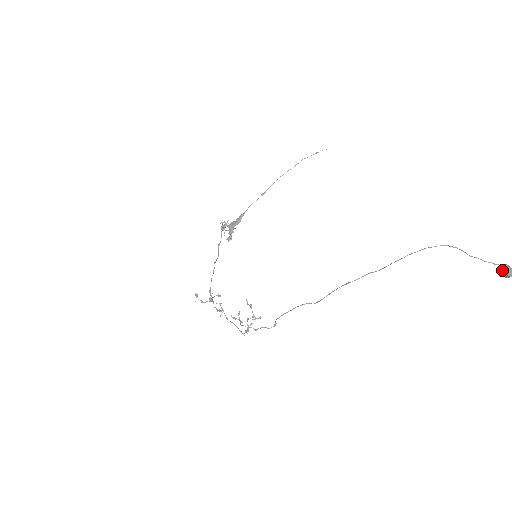
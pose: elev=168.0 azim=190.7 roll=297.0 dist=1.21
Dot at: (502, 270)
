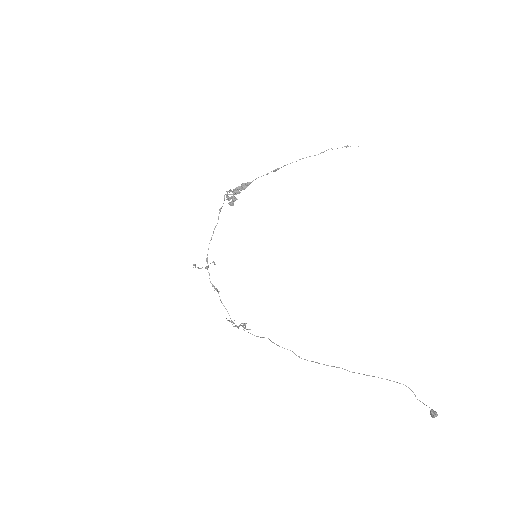
Dot at: (431, 413)
